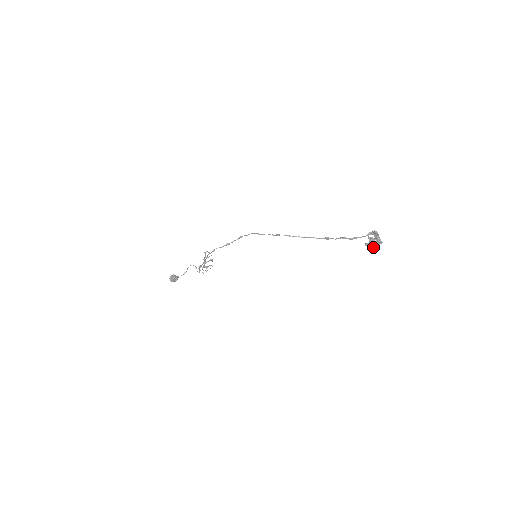
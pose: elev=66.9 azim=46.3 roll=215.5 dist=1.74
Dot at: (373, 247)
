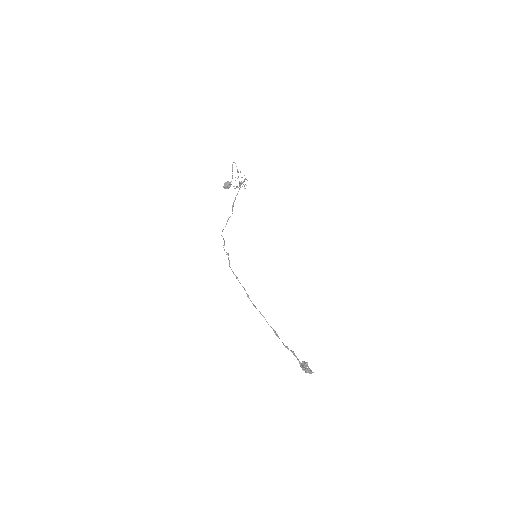
Dot at: occluded
